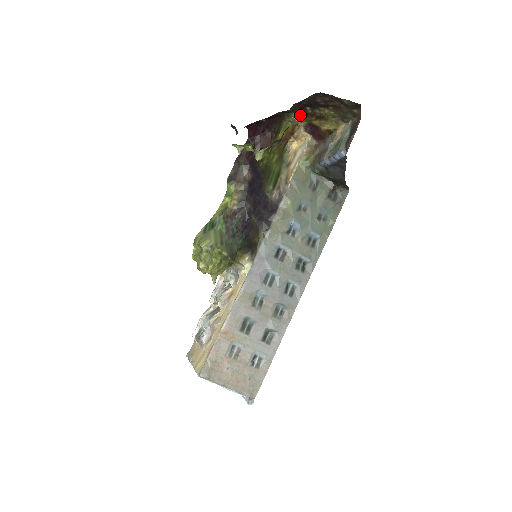
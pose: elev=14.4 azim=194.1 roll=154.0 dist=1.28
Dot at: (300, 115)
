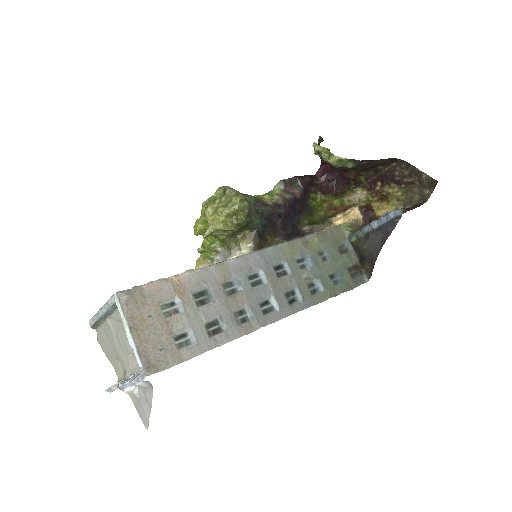
Dot at: (364, 193)
